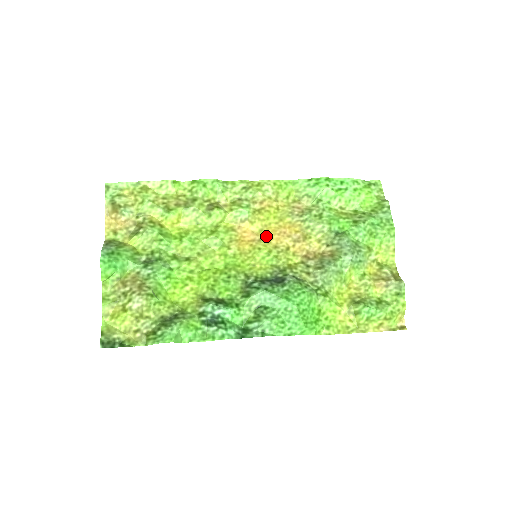
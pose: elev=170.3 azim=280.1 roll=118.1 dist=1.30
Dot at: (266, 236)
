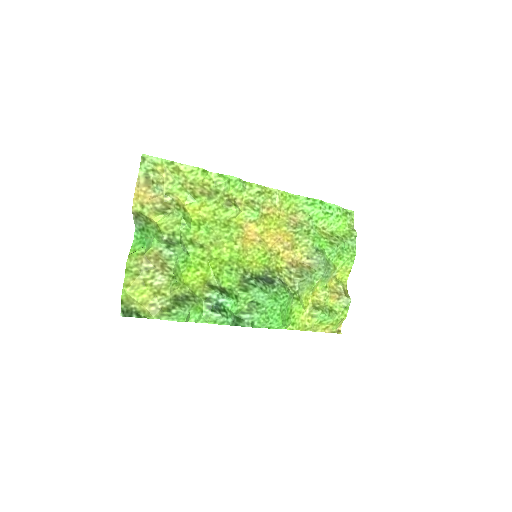
Dot at: (265, 239)
